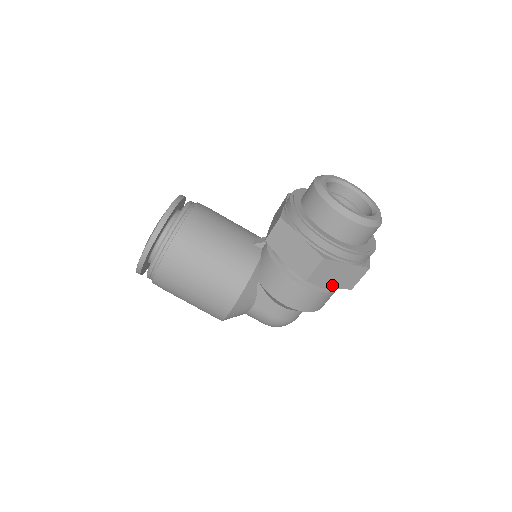
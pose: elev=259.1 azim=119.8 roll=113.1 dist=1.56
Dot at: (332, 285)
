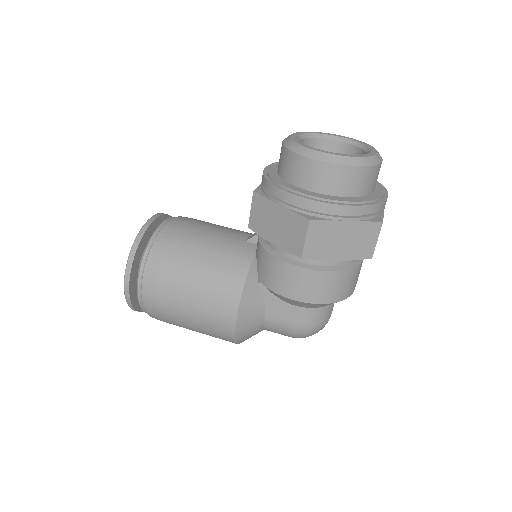
Dot at: (341, 257)
